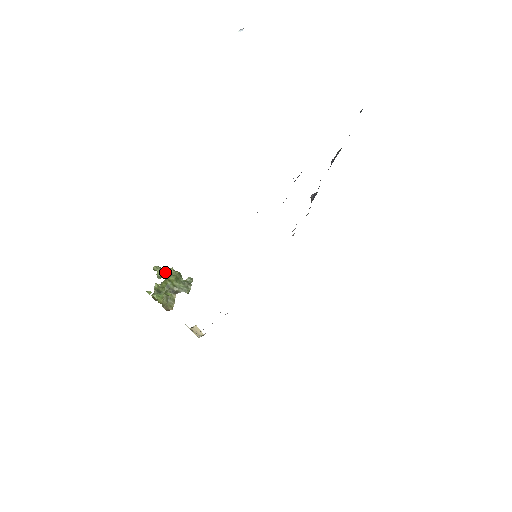
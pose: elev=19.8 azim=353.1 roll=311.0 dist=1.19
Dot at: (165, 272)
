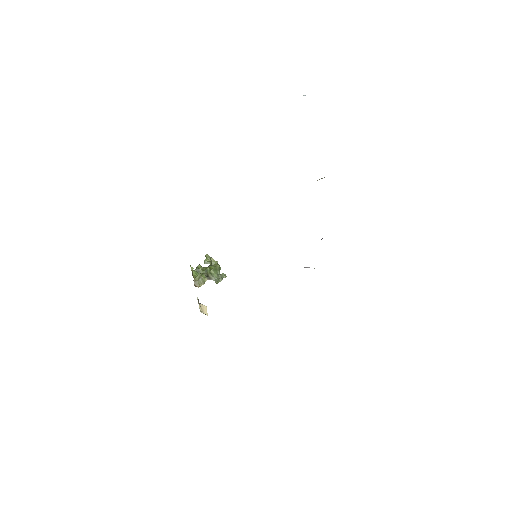
Dot at: (211, 261)
